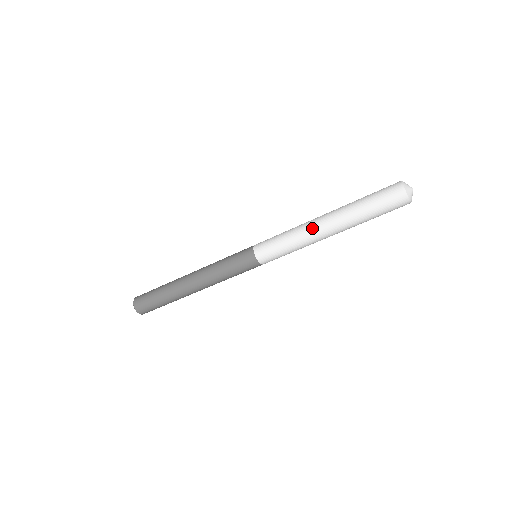
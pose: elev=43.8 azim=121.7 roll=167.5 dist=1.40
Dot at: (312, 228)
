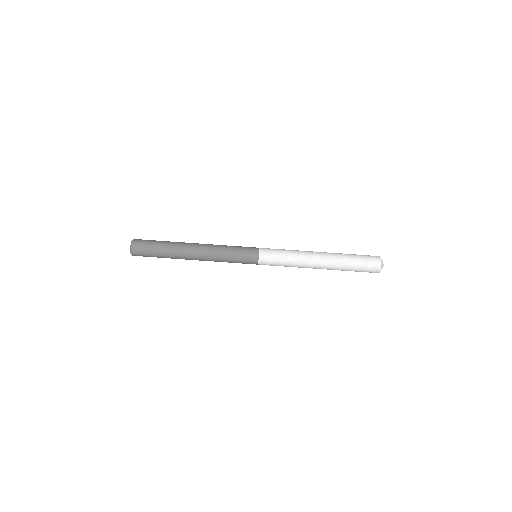
Dot at: (310, 251)
